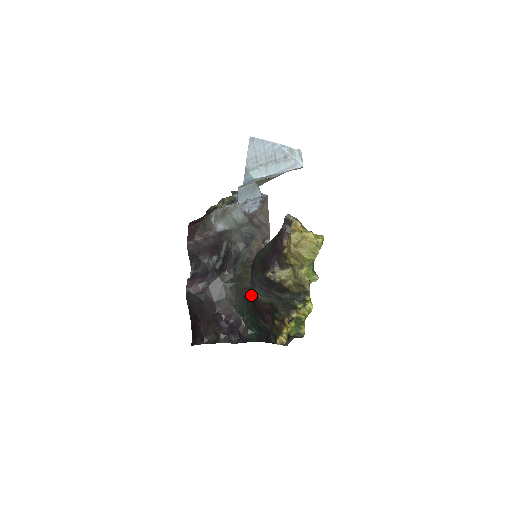
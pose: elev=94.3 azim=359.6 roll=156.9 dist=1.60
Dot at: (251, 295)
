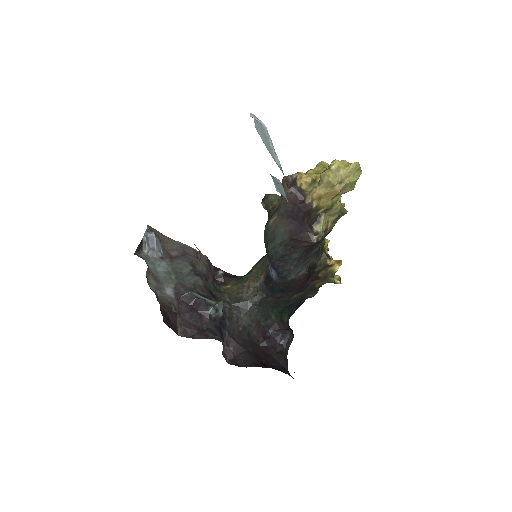
Dot at: (268, 293)
